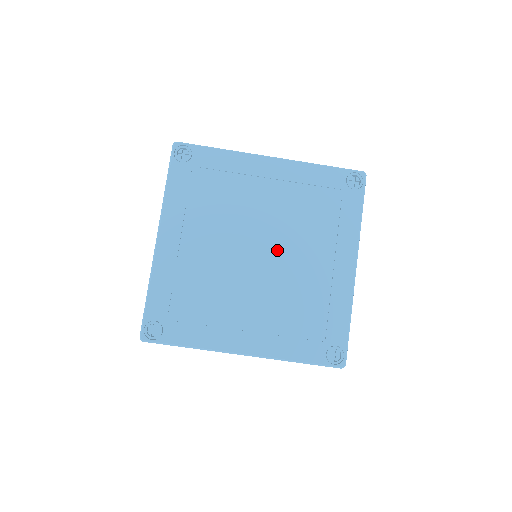
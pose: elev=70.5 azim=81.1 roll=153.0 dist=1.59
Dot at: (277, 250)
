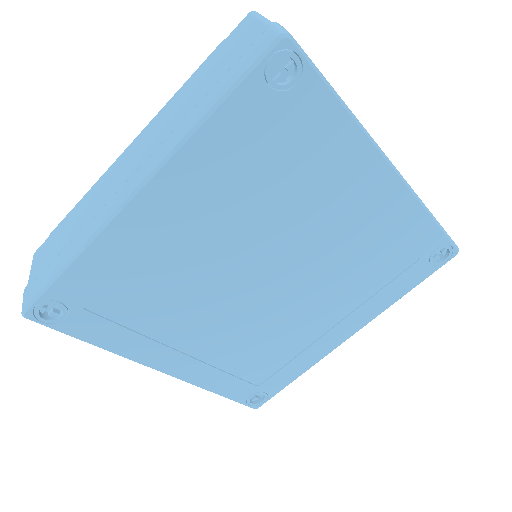
Dot at: (291, 287)
